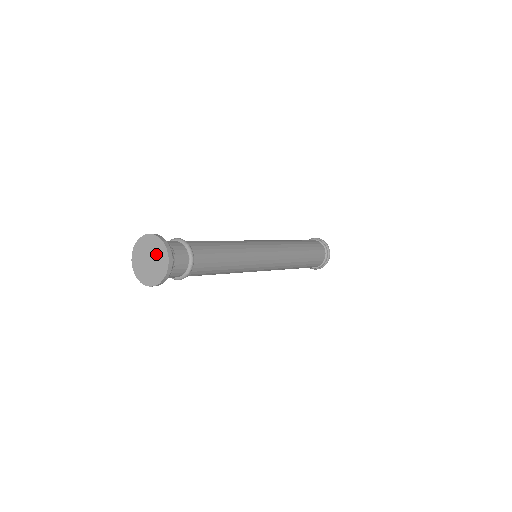
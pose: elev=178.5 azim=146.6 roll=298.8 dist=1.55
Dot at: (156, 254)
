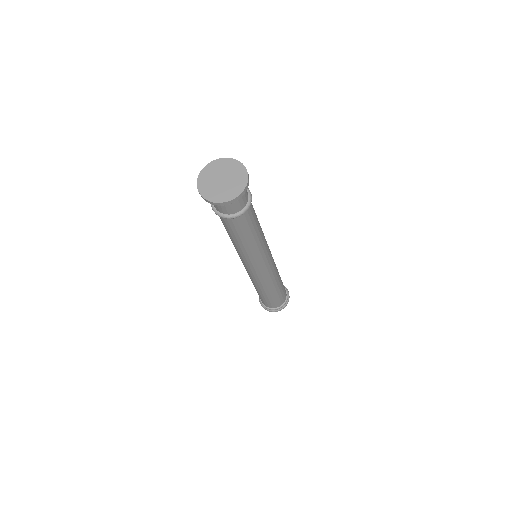
Dot at: (233, 181)
